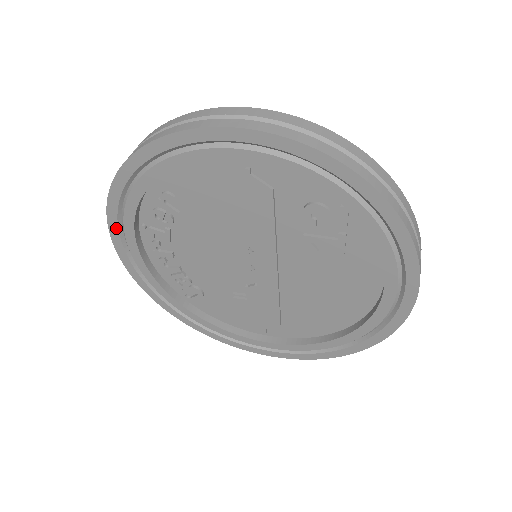
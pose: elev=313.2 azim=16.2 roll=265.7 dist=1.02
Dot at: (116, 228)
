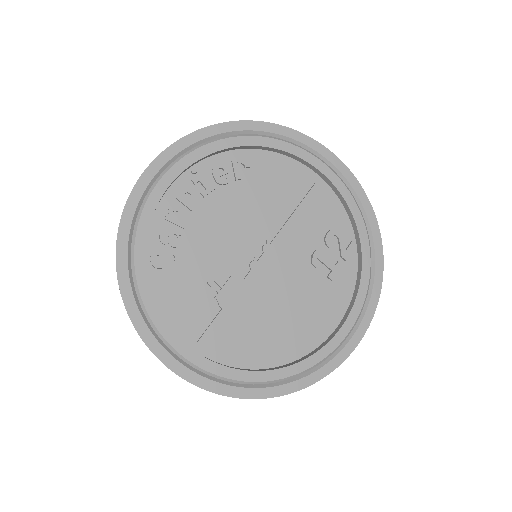
Dot at: (176, 152)
